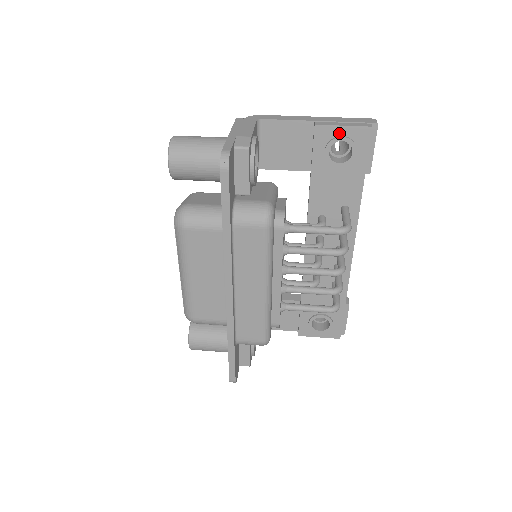
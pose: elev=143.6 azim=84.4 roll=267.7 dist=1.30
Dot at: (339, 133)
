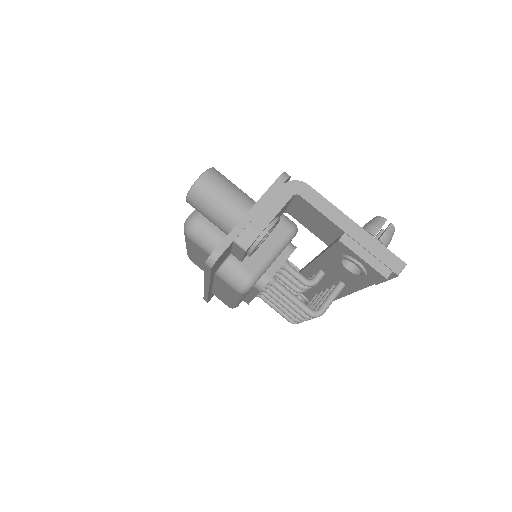
Dot at: (357, 259)
